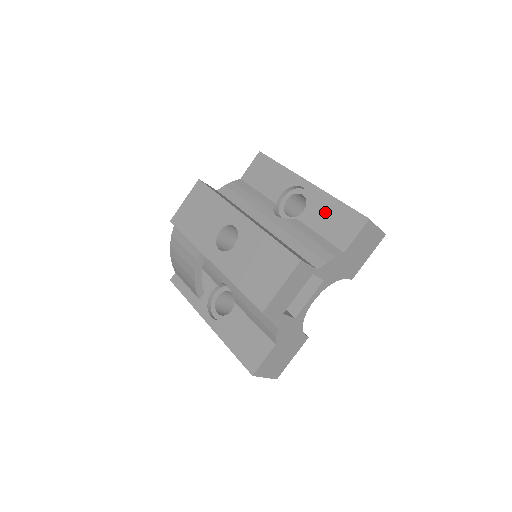
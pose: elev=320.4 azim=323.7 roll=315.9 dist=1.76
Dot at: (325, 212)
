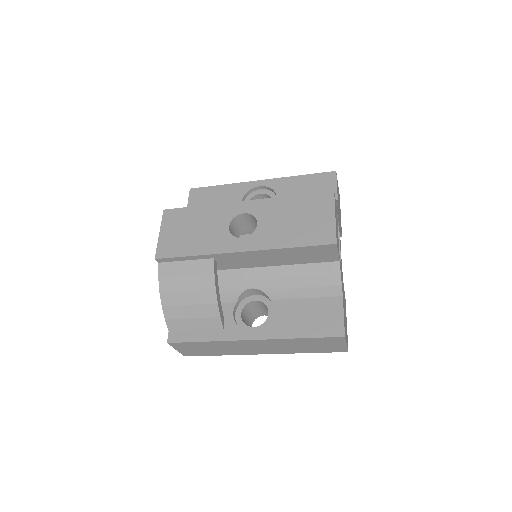
Dot at: (295, 188)
